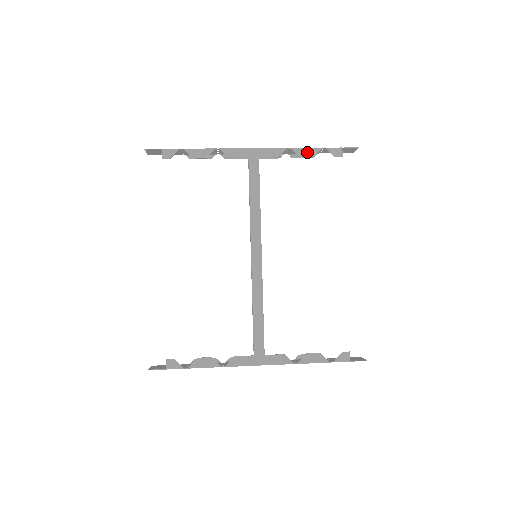
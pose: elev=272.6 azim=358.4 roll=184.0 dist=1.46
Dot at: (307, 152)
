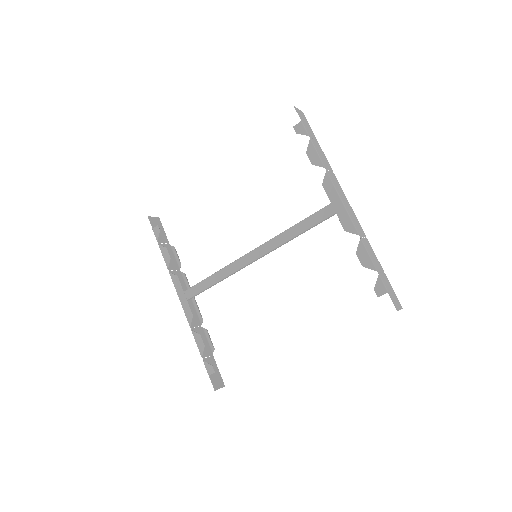
Dot at: (365, 257)
